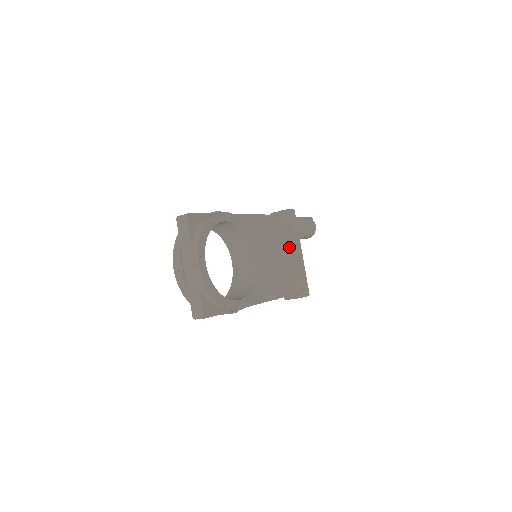
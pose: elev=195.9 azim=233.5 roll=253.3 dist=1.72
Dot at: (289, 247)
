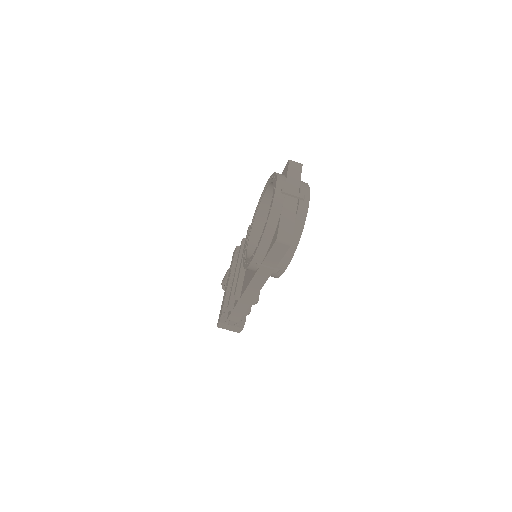
Dot at: occluded
